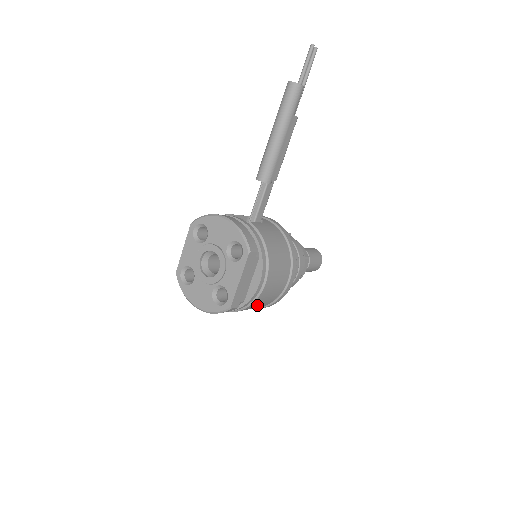
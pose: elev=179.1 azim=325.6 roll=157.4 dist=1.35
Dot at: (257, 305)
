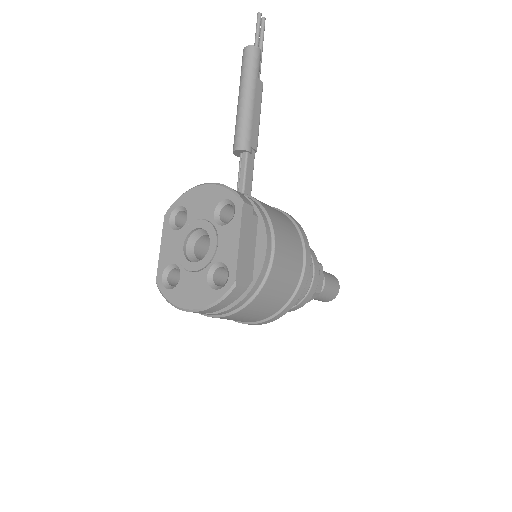
Dot at: (272, 295)
